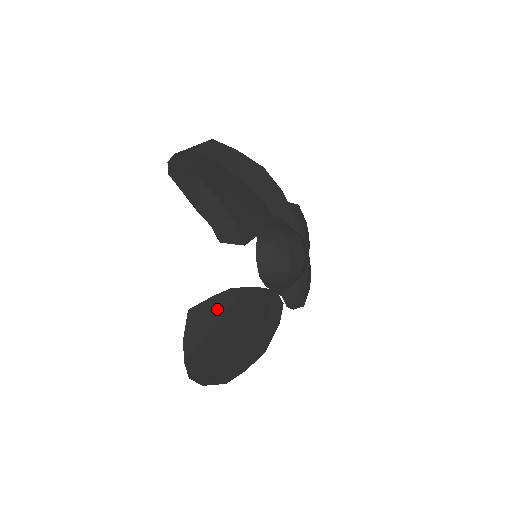
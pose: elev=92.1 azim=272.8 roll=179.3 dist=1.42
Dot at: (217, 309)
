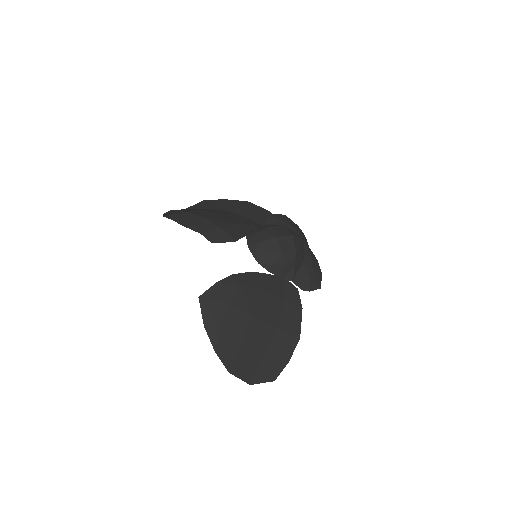
Dot at: (225, 293)
